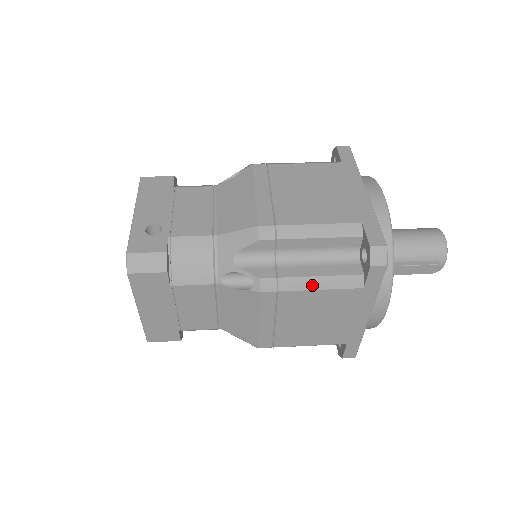
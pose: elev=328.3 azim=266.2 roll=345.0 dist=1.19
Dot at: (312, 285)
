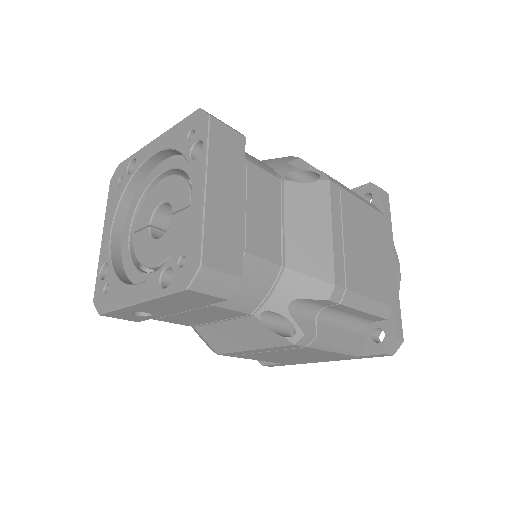
Dot at: (356, 196)
